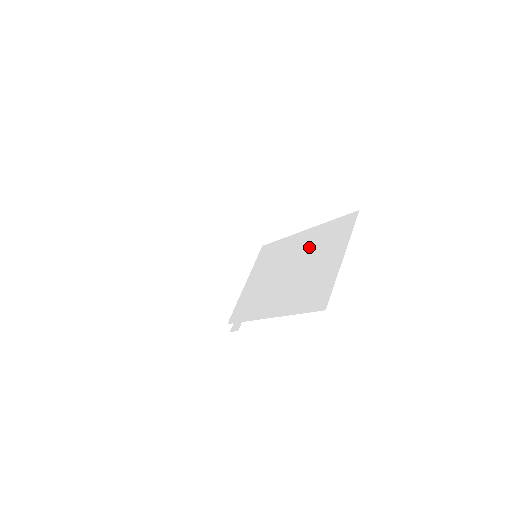
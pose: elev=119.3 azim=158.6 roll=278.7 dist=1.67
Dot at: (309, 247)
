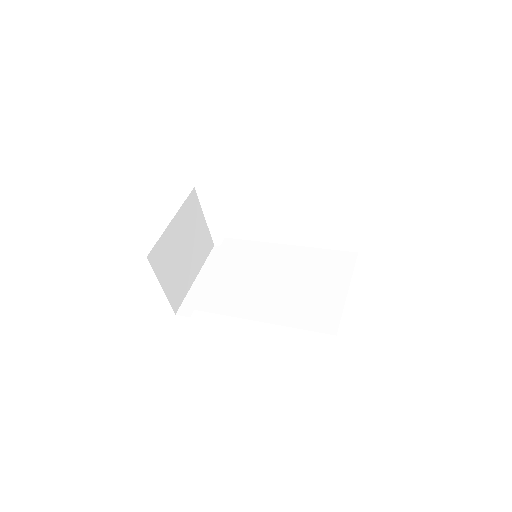
Dot at: (299, 265)
